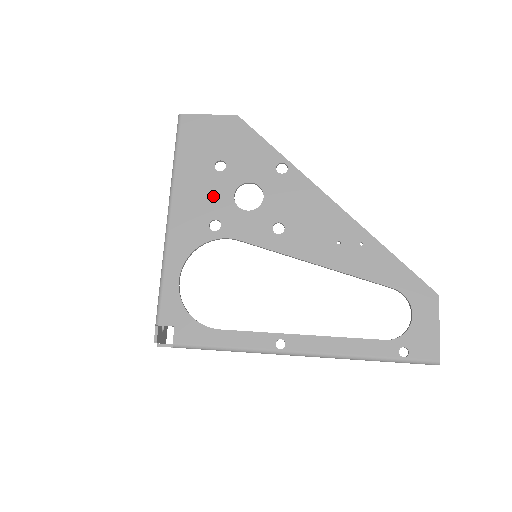
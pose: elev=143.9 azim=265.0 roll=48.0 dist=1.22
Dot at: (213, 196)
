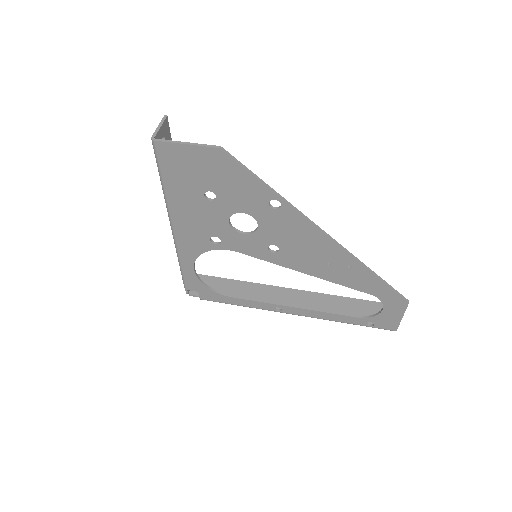
Dot at: (209, 220)
